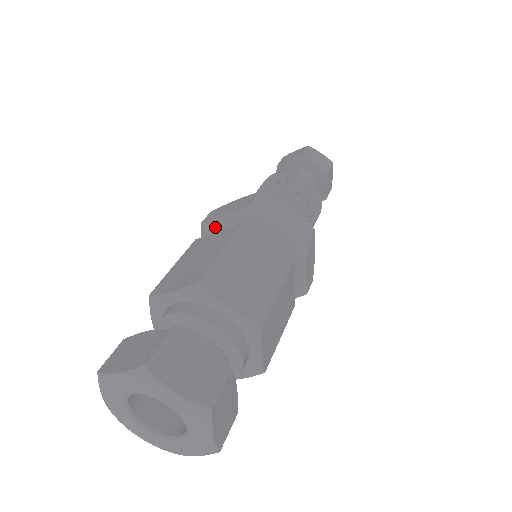
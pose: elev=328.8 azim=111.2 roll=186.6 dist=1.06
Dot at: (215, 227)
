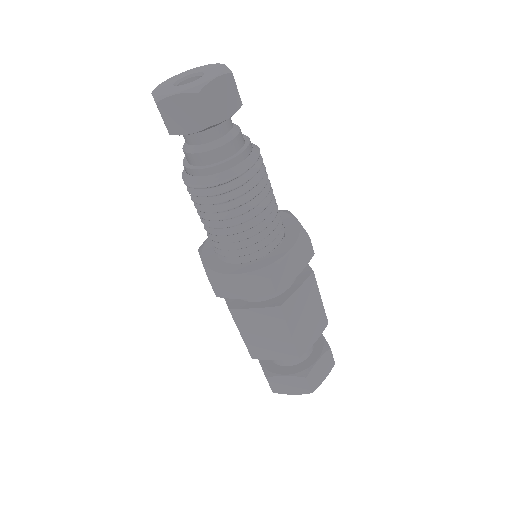
Dot at: occluded
